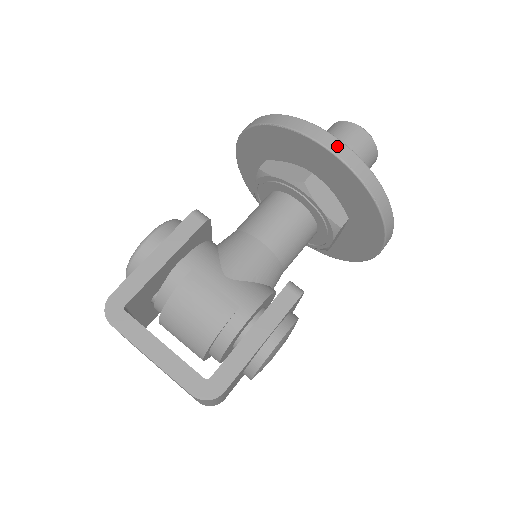
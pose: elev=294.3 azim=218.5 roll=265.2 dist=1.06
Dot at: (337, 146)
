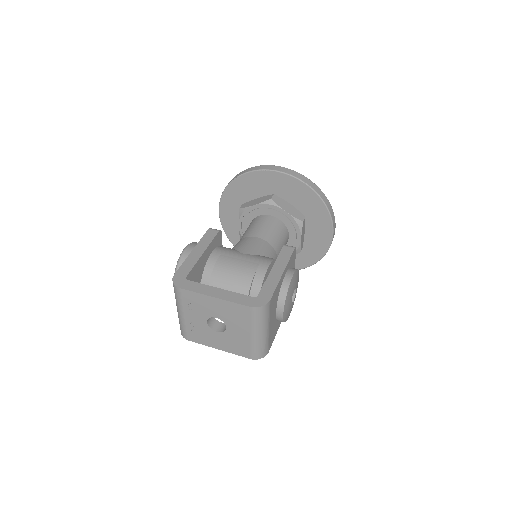
Dot at: (283, 169)
